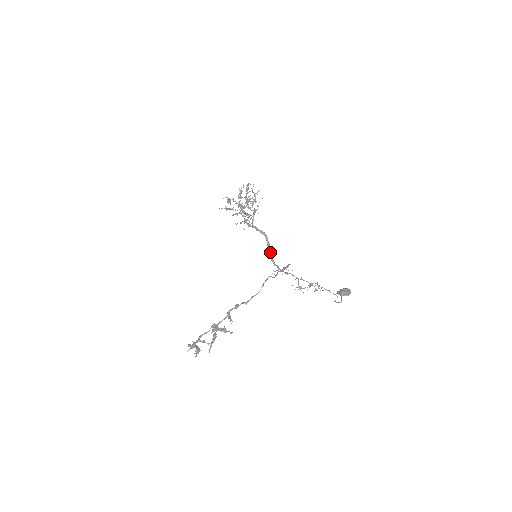
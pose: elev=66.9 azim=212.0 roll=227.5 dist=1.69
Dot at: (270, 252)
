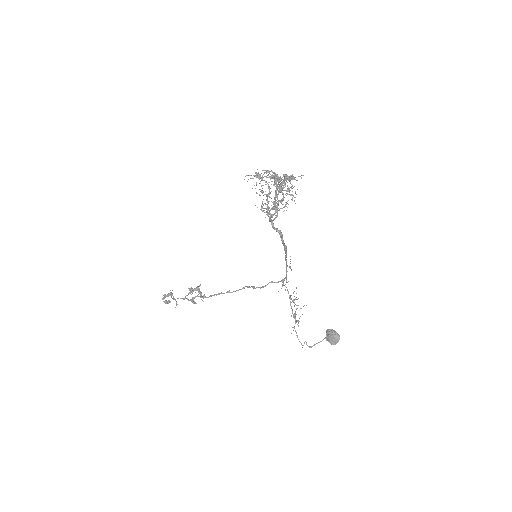
Dot at: (285, 251)
